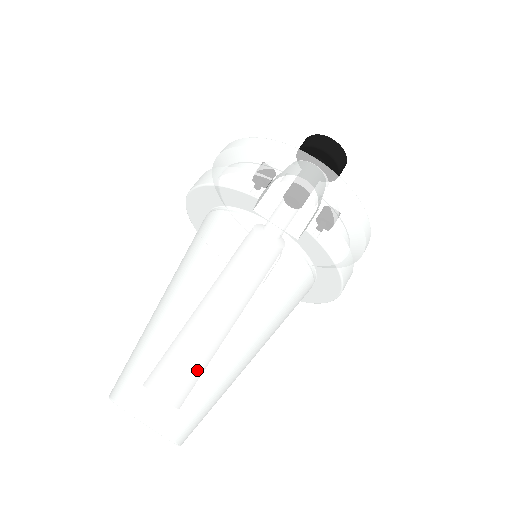
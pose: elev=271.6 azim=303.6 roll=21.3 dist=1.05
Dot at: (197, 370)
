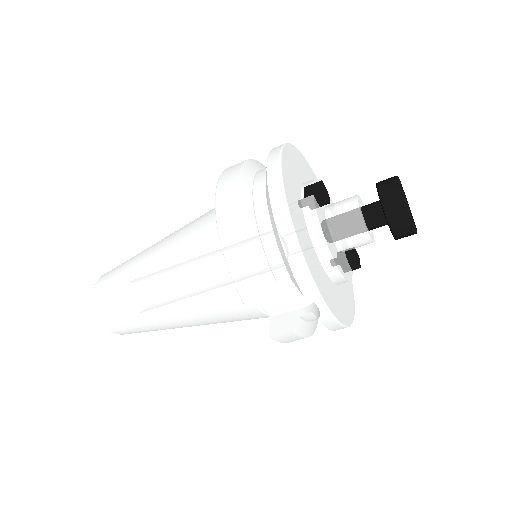
Dot at: (152, 327)
